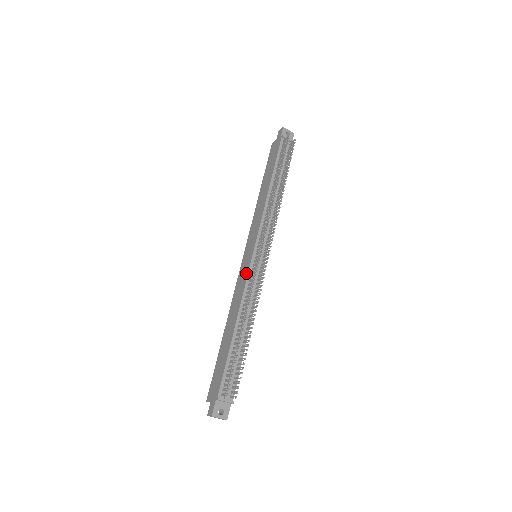
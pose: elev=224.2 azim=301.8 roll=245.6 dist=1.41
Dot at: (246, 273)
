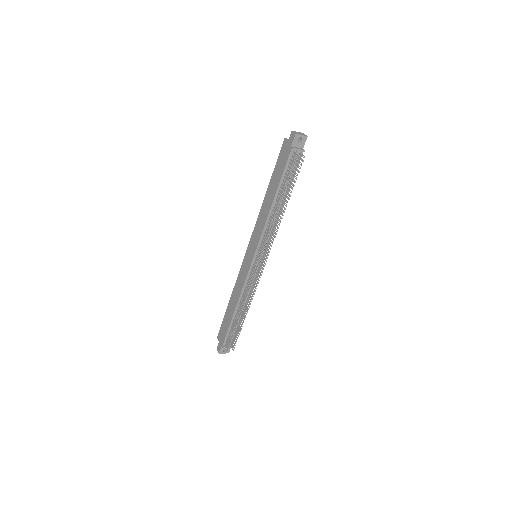
Dot at: (246, 273)
